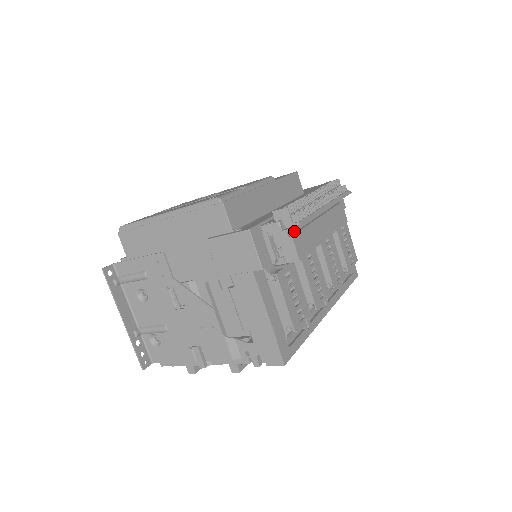
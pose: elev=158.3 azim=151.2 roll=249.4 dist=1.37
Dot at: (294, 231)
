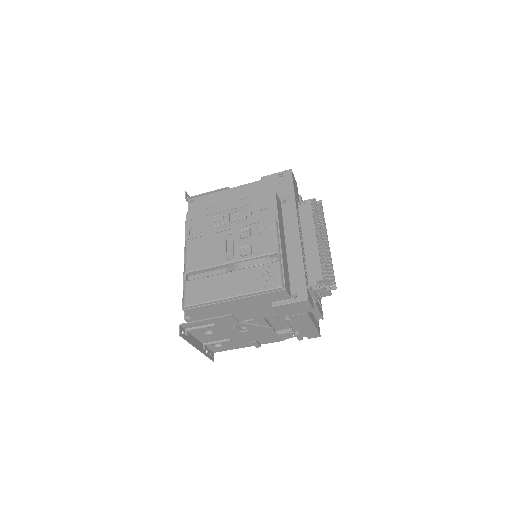
Dot at: occluded
